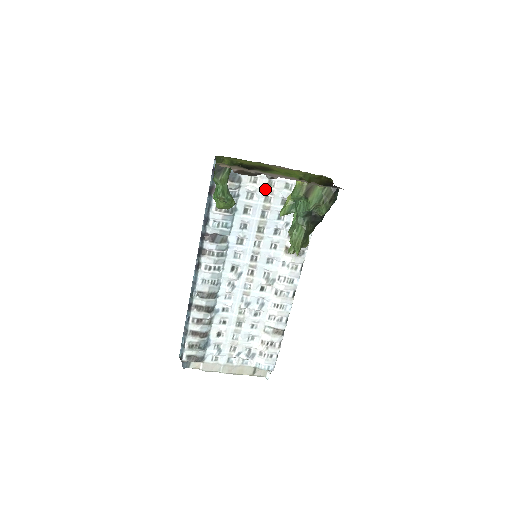
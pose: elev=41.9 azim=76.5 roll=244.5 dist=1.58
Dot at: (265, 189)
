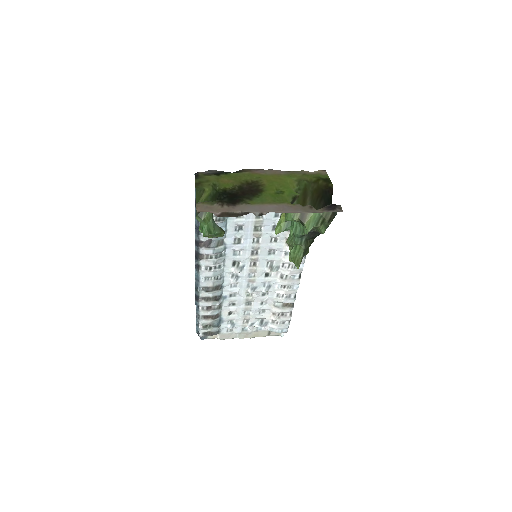
Dot at: occluded
